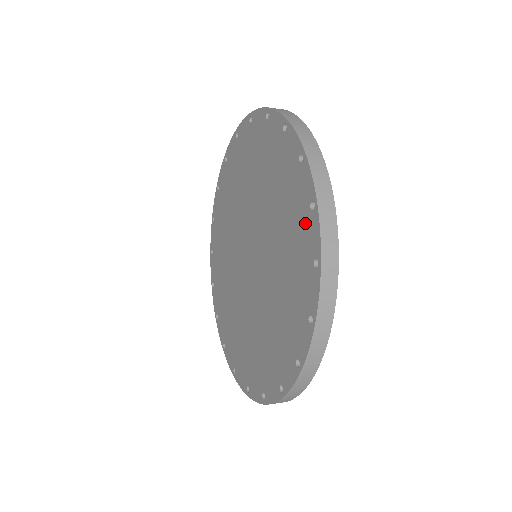
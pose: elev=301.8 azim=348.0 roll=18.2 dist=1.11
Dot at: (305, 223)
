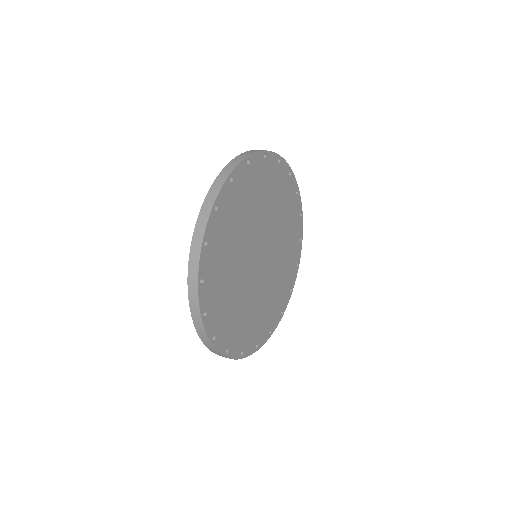
Dot at: occluded
